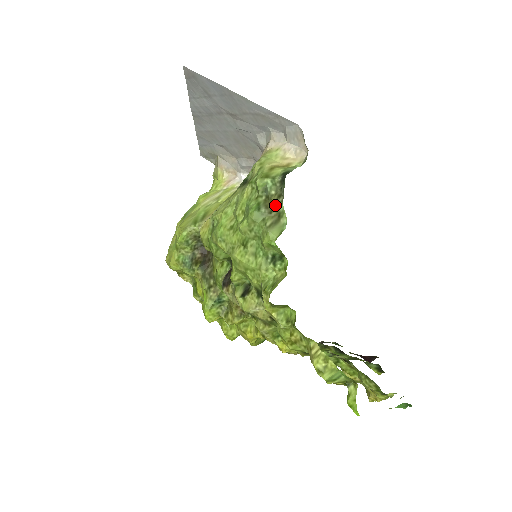
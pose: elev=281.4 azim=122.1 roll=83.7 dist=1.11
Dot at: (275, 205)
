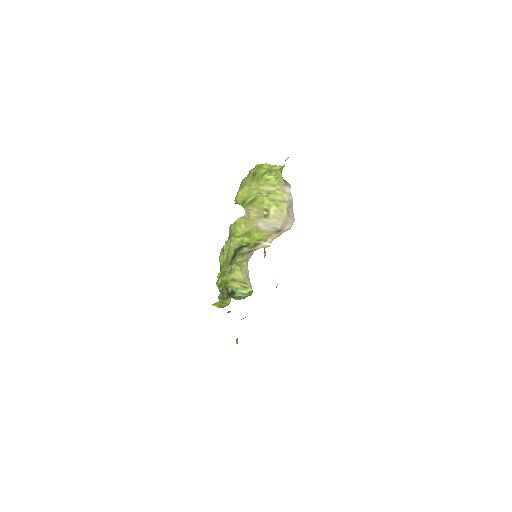
Dot at: (224, 295)
